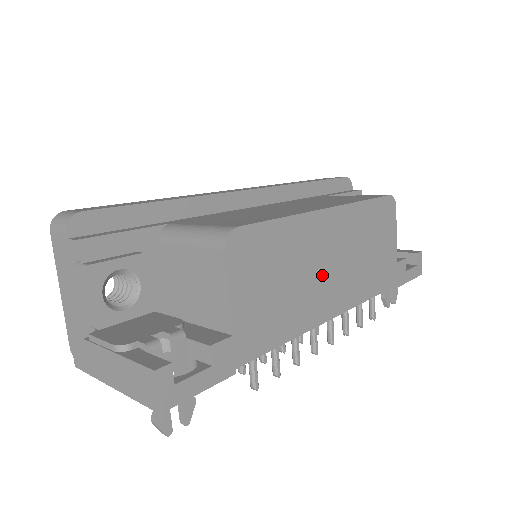
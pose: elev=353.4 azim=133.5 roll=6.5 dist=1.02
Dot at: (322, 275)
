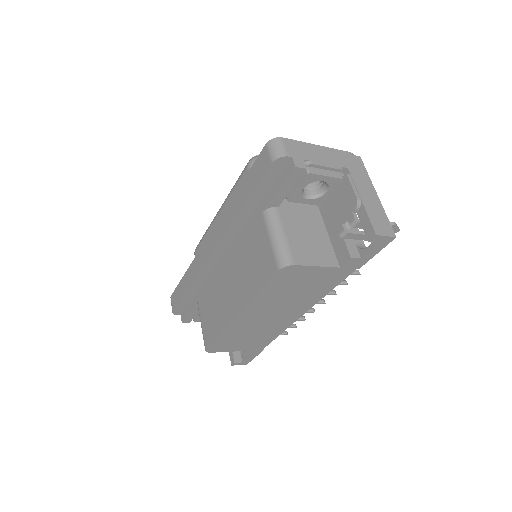
Dot at: (270, 320)
